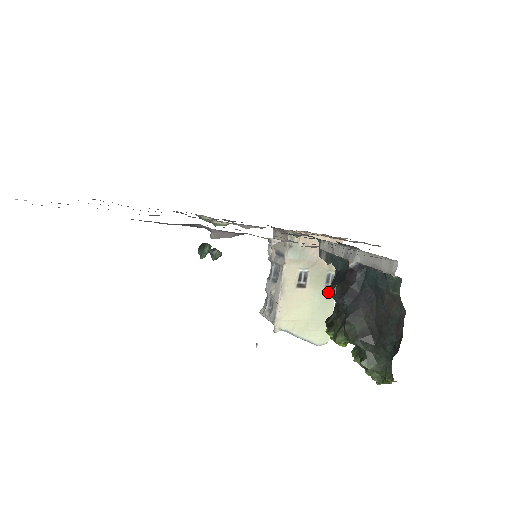
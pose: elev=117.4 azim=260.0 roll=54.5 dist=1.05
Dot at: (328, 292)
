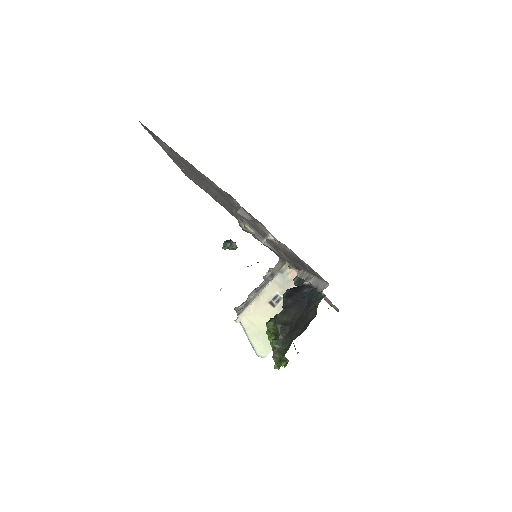
Dot at: occluded
